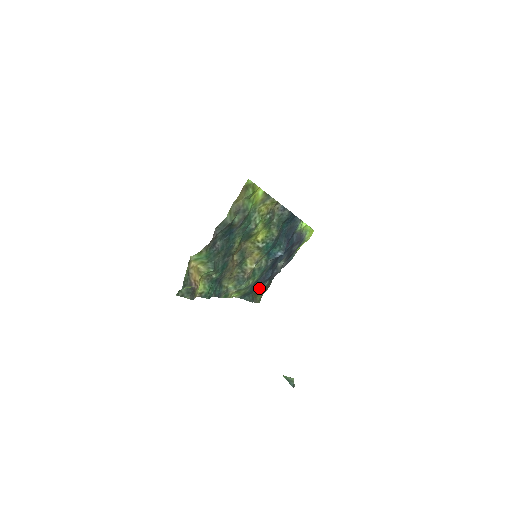
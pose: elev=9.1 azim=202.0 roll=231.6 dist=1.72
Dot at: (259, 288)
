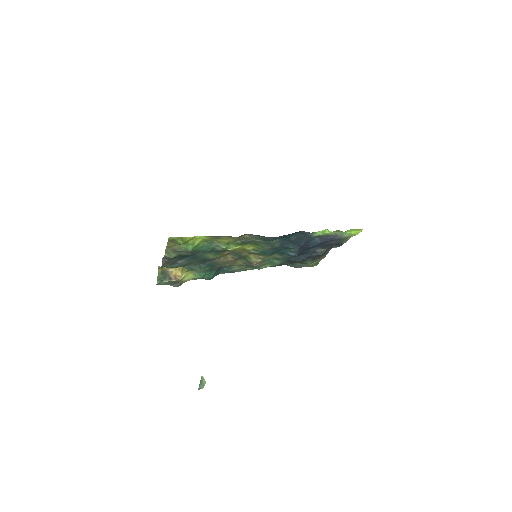
Dot at: (301, 261)
